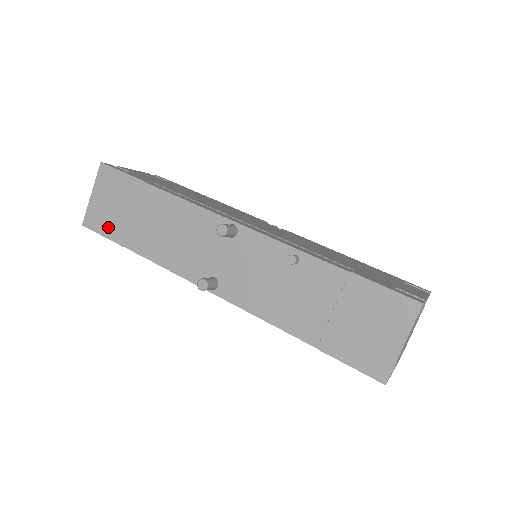
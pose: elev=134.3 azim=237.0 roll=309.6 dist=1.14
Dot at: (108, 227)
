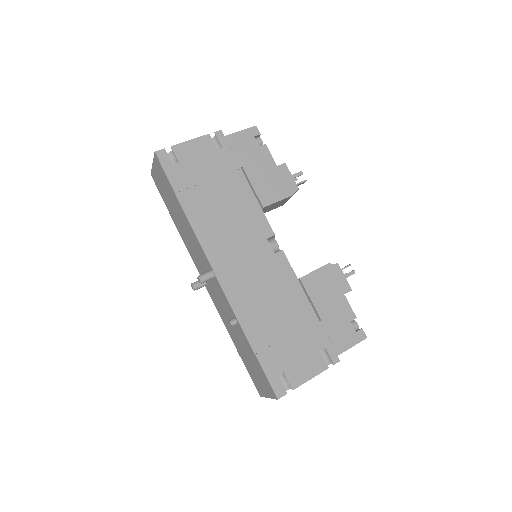
Dot at: (162, 193)
